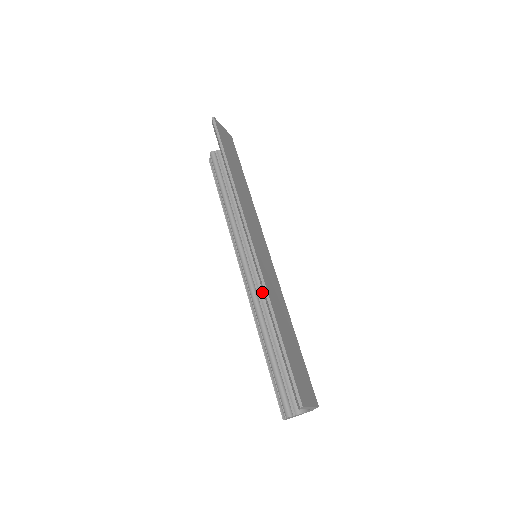
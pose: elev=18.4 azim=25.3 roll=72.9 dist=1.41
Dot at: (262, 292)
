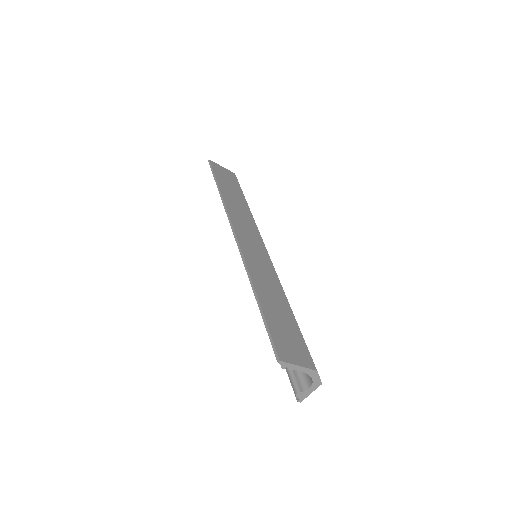
Dot at: occluded
